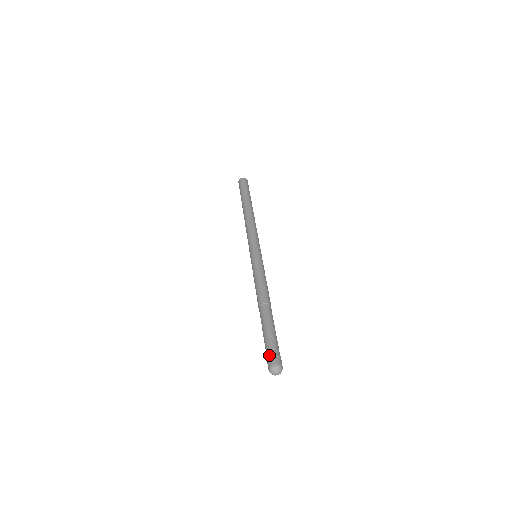
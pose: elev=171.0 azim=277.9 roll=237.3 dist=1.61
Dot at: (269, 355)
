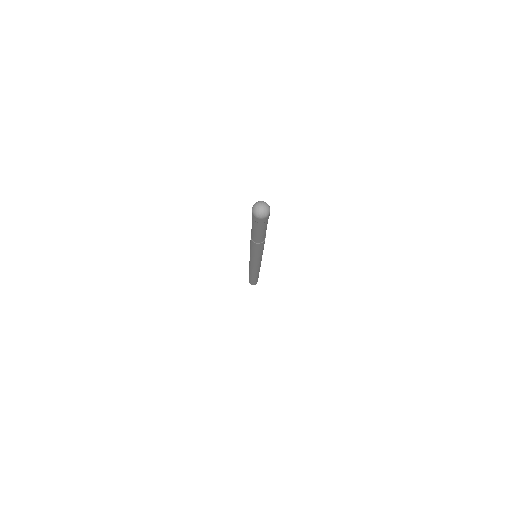
Dot at: occluded
